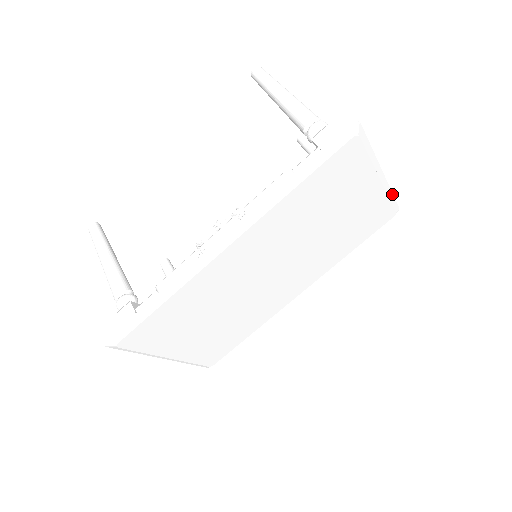
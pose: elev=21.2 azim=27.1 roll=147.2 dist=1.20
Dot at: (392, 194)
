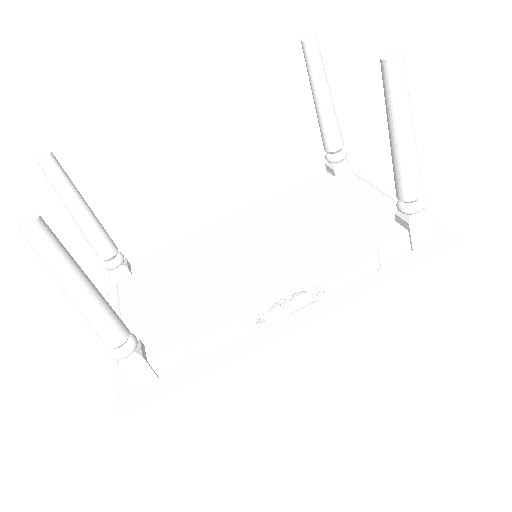
Dot at: (372, 183)
